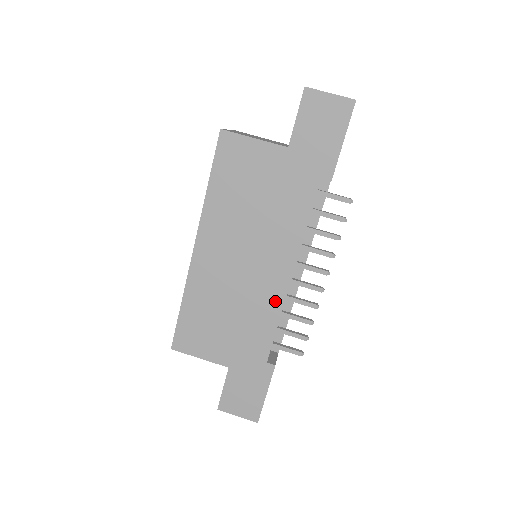
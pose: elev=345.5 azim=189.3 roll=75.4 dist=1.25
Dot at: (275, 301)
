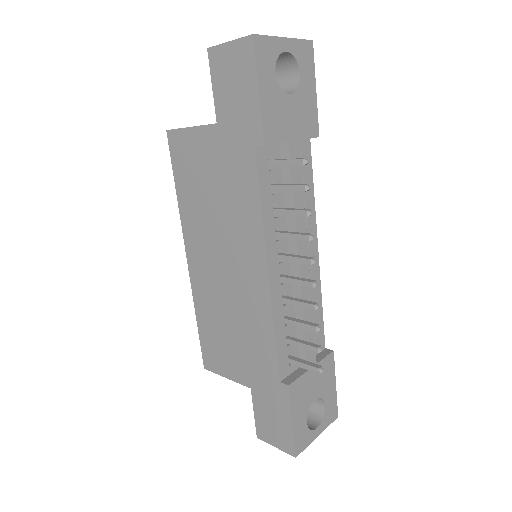
Dot at: (263, 306)
